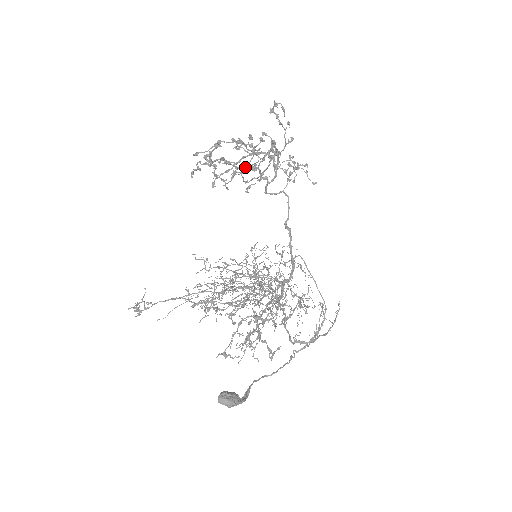
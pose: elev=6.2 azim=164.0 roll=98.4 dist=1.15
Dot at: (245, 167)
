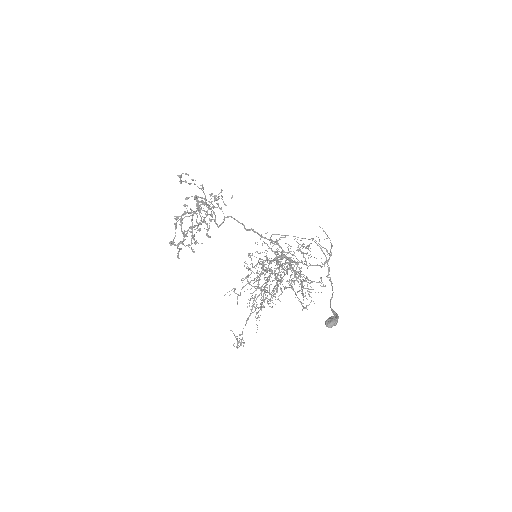
Dot at: (203, 220)
